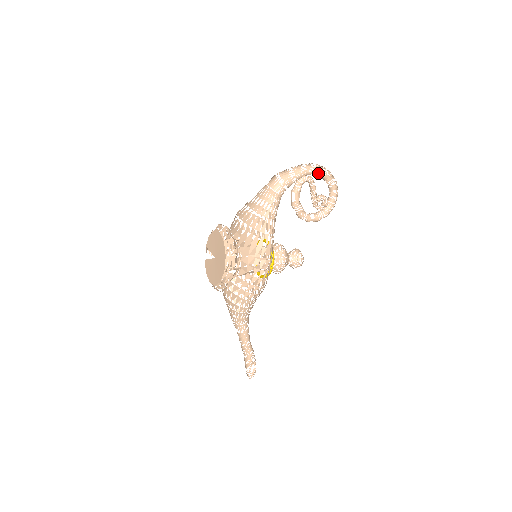
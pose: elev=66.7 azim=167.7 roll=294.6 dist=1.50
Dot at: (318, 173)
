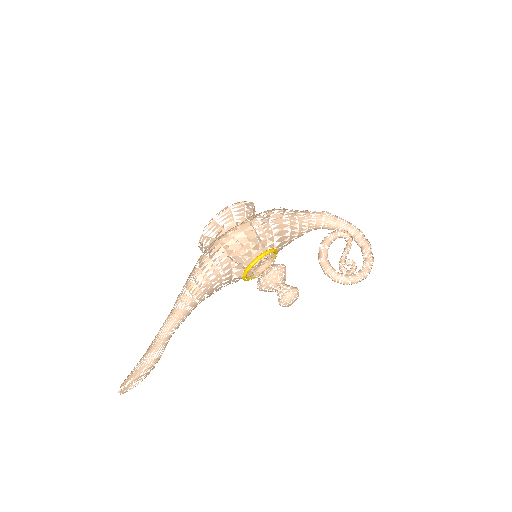
Dot at: (360, 247)
